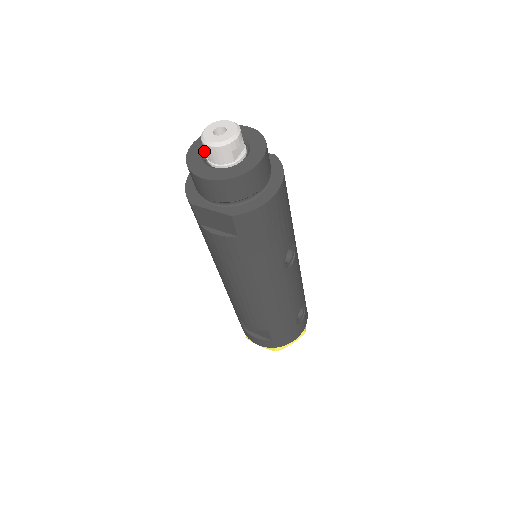
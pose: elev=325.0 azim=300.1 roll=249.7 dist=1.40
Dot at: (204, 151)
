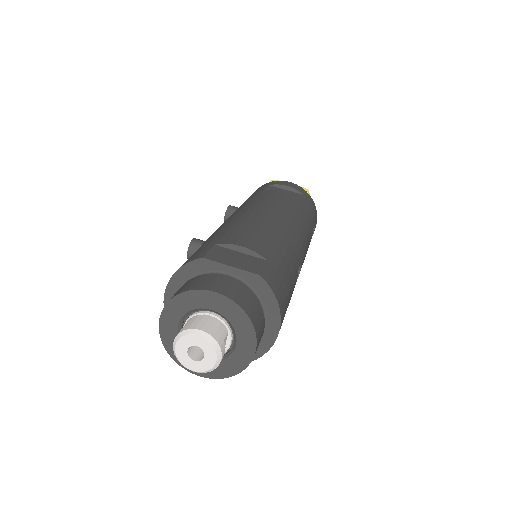
Dot at: occluded
